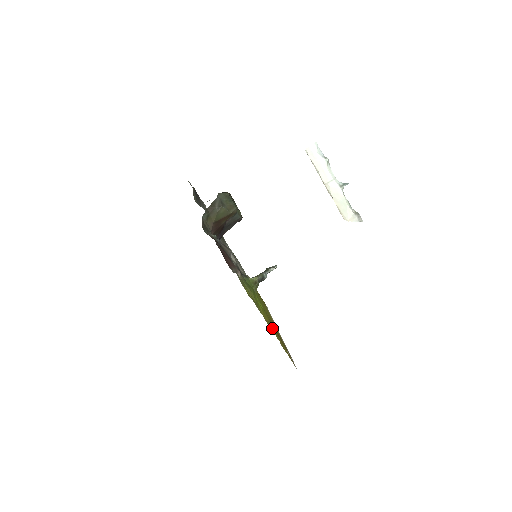
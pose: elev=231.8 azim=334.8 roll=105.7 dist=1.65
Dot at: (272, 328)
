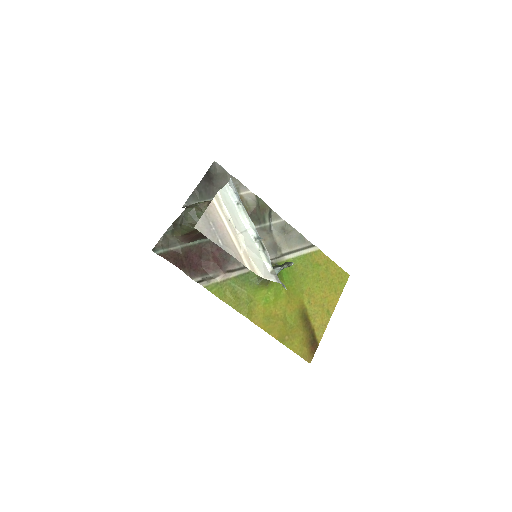
Dot at: (272, 323)
